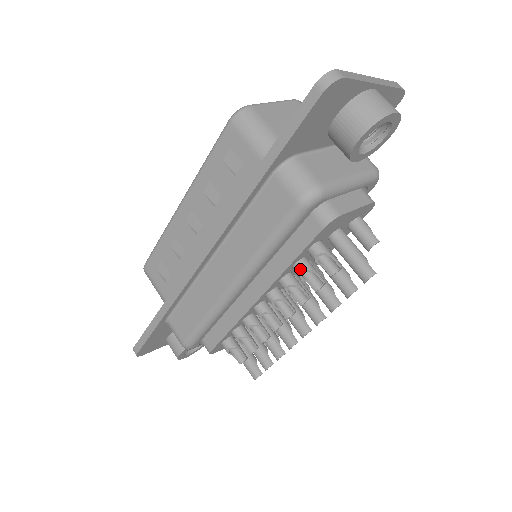
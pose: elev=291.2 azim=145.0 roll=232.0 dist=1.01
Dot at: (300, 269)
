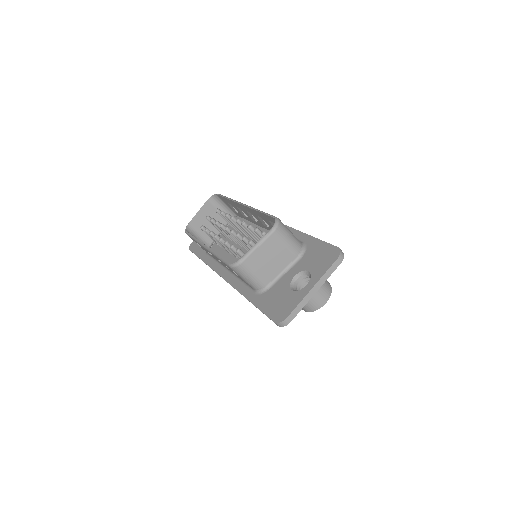
Dot at: occluded
